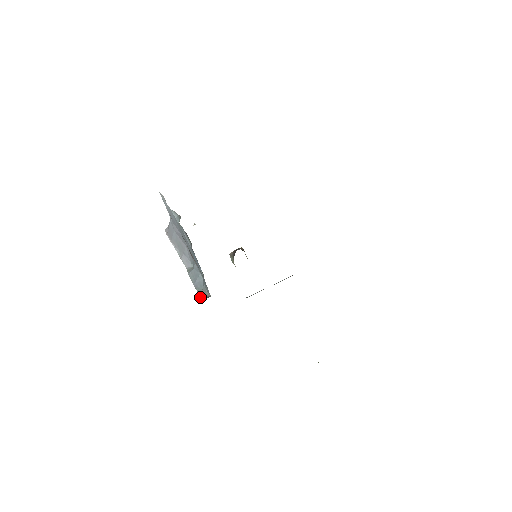
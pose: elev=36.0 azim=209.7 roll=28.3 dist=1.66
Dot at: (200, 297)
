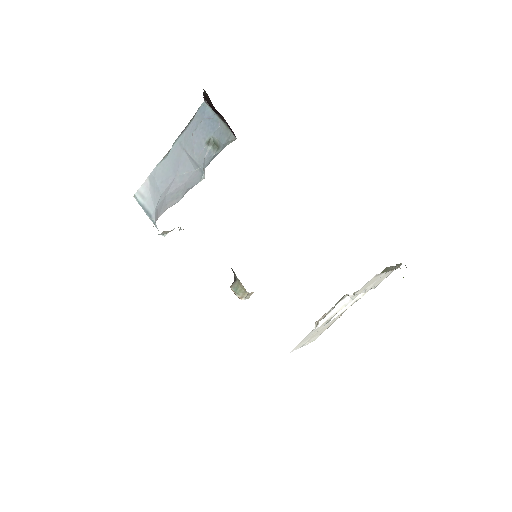
Dot at: occluded
